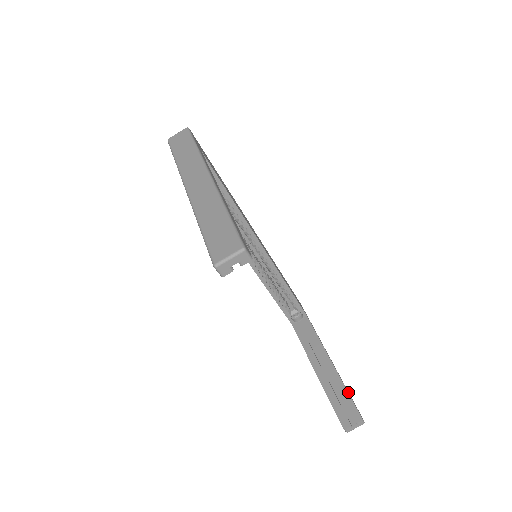
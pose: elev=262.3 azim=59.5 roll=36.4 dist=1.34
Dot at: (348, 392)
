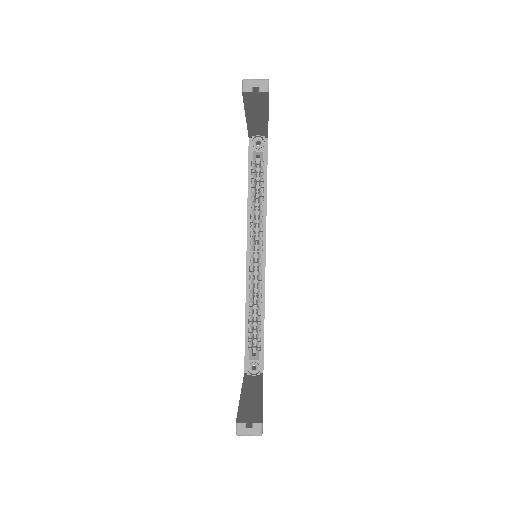
Dot at: occluded
